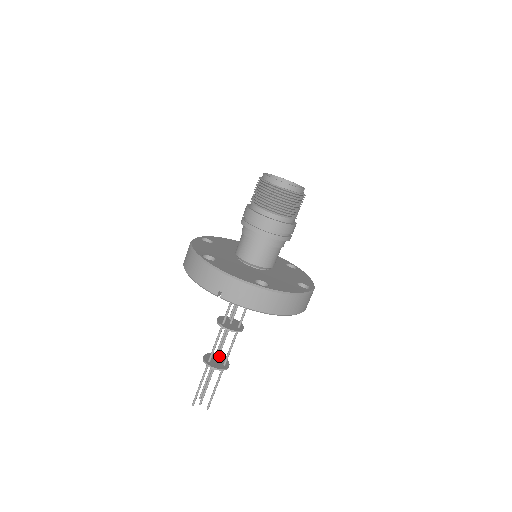
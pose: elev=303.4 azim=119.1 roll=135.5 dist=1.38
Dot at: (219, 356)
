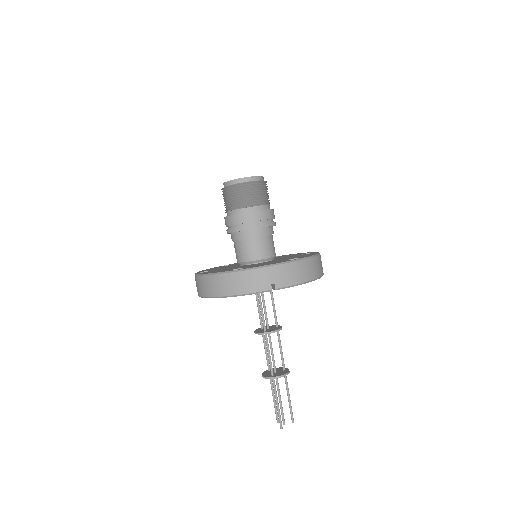
Dot at: occluded
